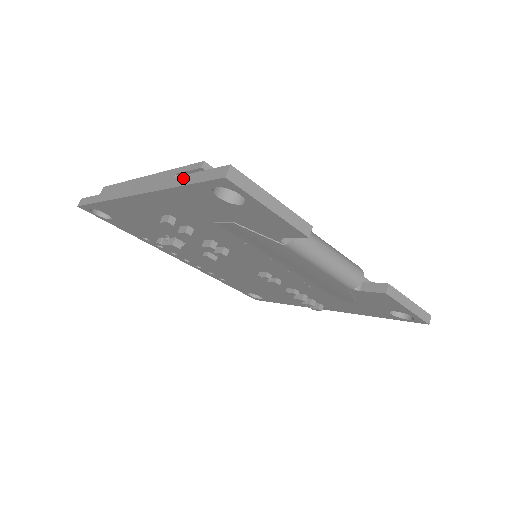
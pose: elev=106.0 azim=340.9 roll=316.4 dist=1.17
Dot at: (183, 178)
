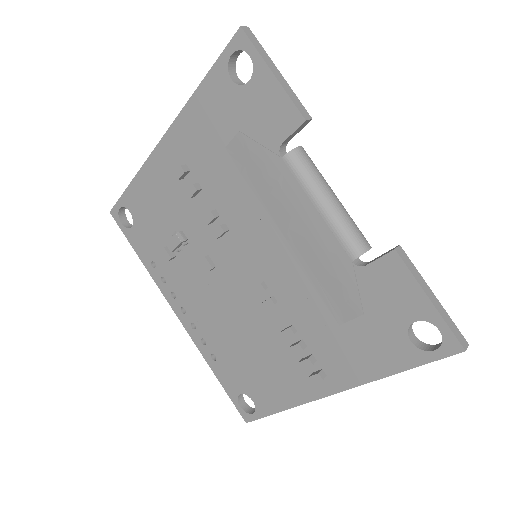
Dot at: occluded
